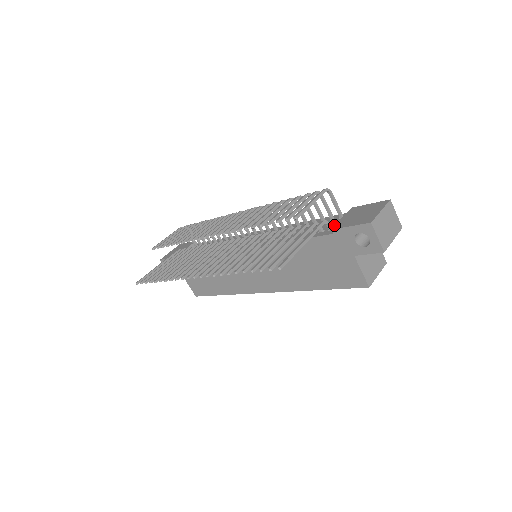
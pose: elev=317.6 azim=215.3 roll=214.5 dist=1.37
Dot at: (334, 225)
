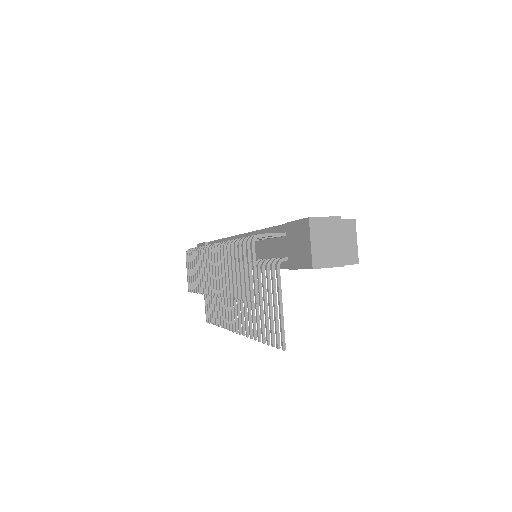
Dot at: occluded
